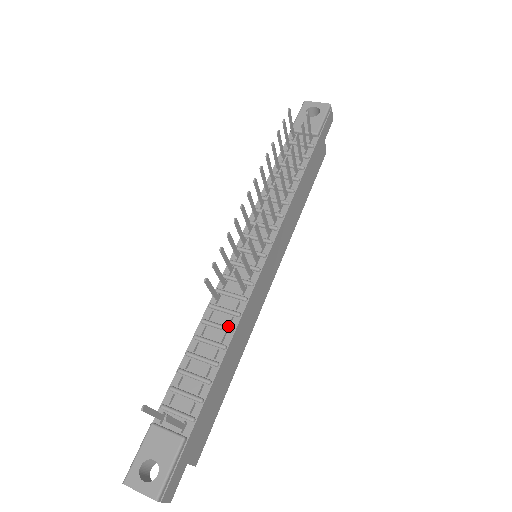
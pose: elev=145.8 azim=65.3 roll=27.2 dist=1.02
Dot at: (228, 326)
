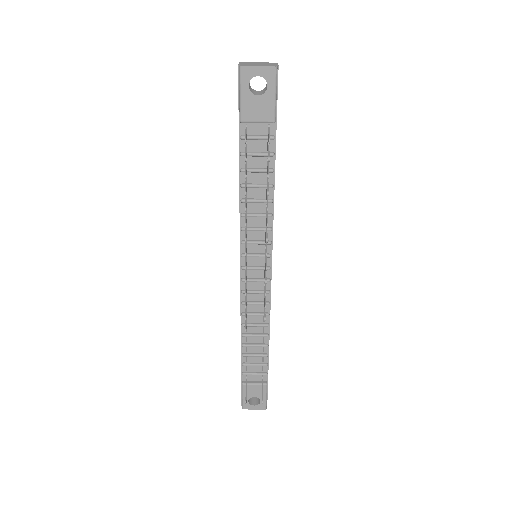
Dot at: (263, 323)
